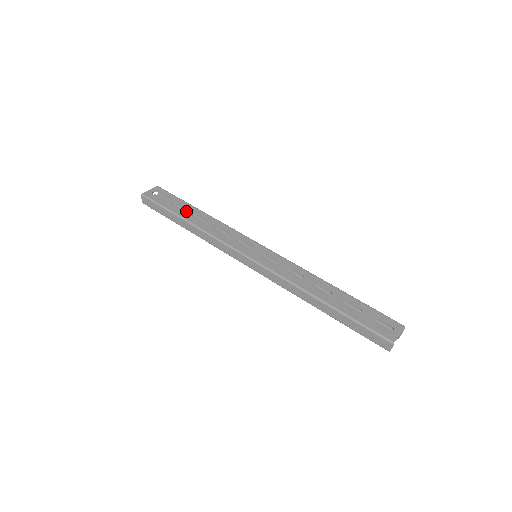
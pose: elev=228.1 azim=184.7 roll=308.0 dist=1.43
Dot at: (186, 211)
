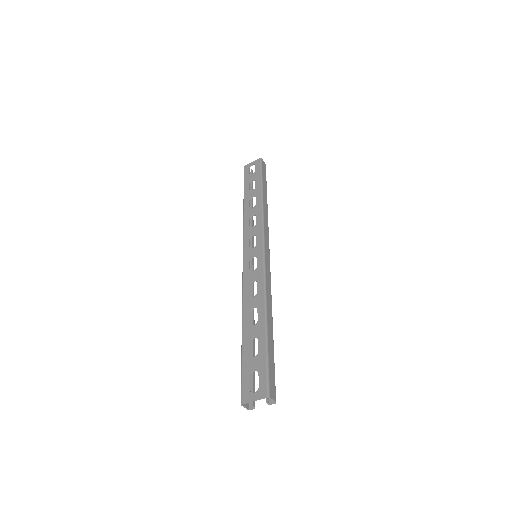
Dot at: (252, 192)
